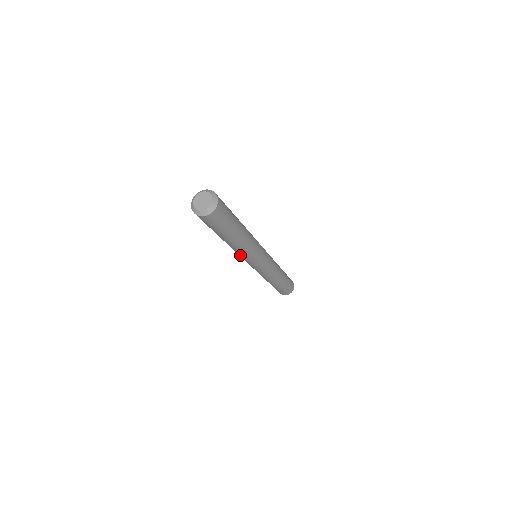
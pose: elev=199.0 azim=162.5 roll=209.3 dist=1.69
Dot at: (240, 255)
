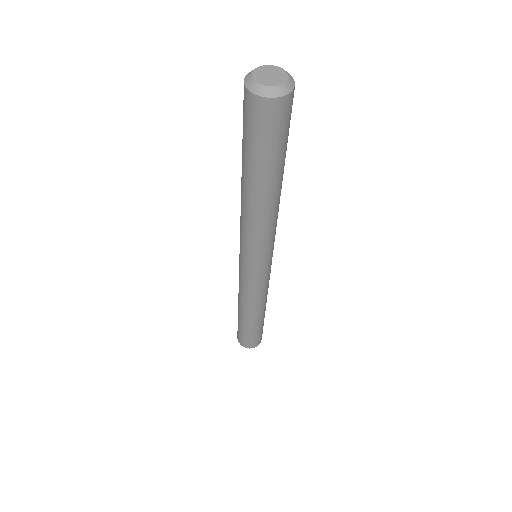
Dot at: (256, 238)
